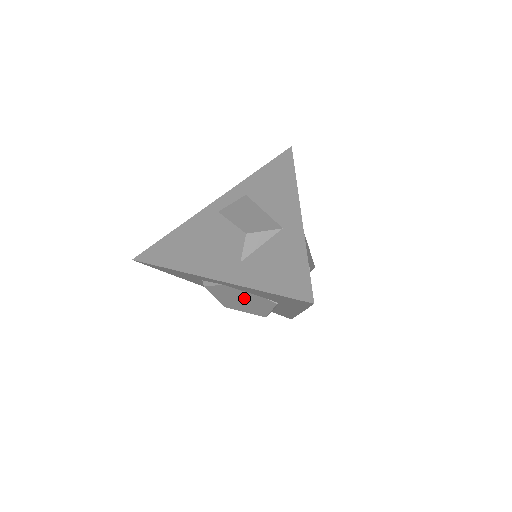
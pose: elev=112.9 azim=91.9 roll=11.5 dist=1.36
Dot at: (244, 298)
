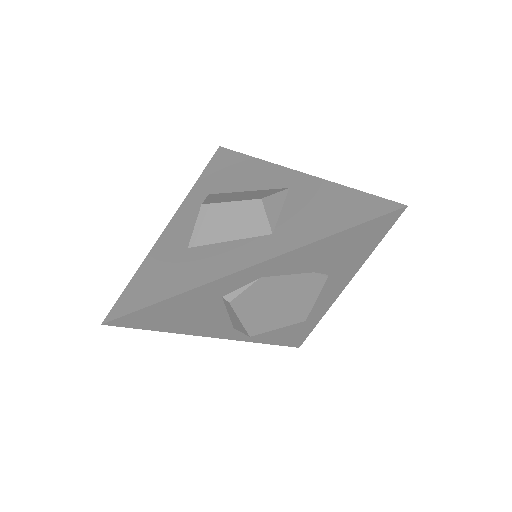
Dot at: (284, 293)
